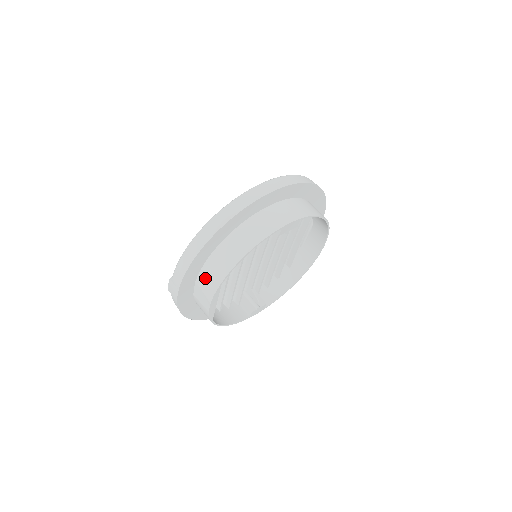
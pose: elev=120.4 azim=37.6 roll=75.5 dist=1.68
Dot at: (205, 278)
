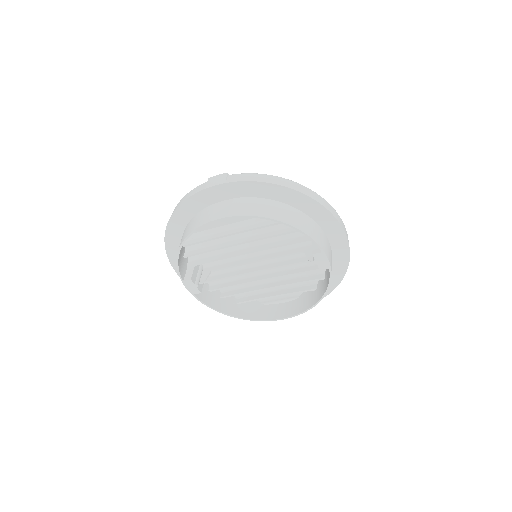
Dot at: (248, 203)
